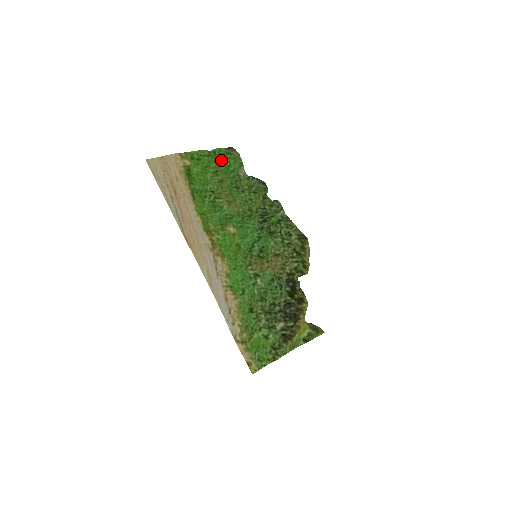
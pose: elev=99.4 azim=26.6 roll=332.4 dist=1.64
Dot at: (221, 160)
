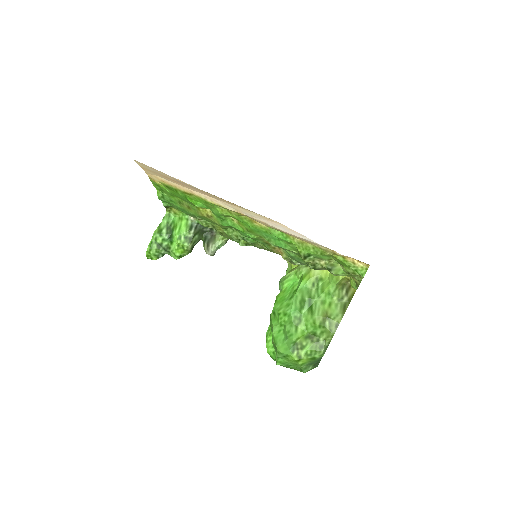
Dot at: (172, 204)
